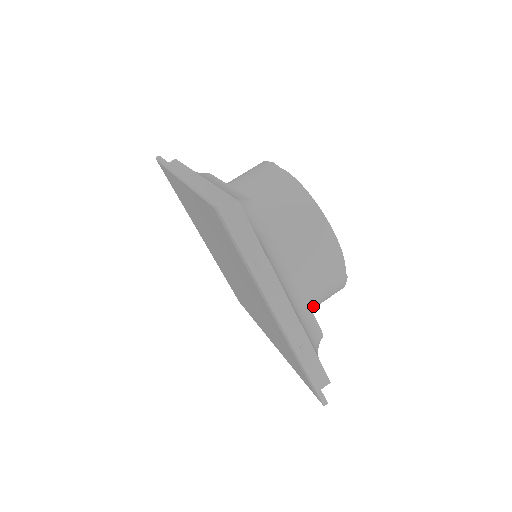
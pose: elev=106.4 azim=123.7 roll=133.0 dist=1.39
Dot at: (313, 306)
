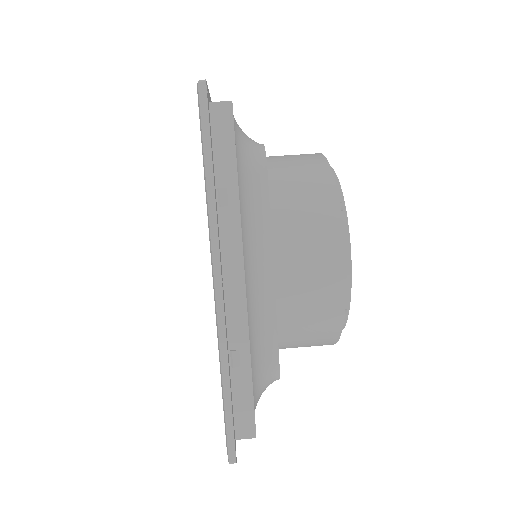
Dot at: (287, 332)
